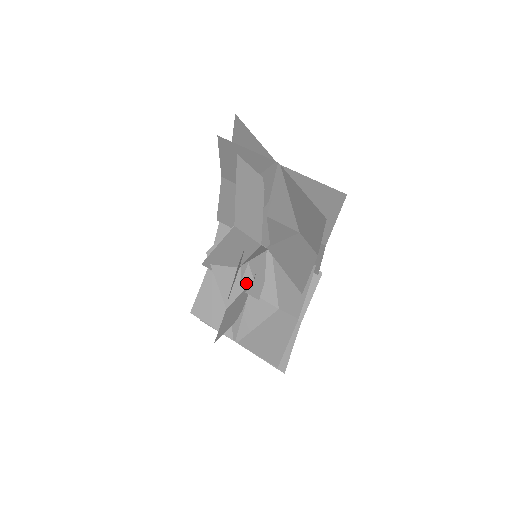
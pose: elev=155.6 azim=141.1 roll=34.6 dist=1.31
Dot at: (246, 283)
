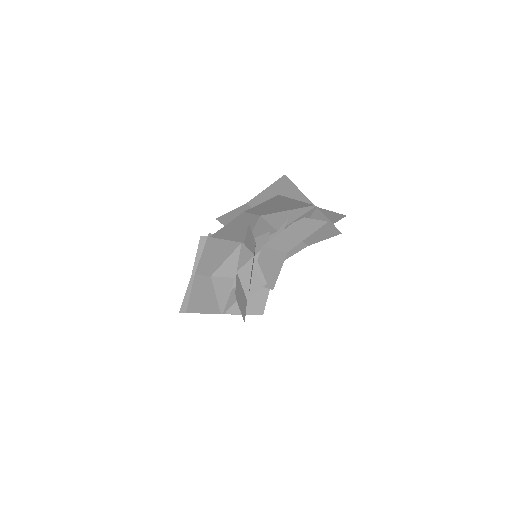
Dot at: occluded
